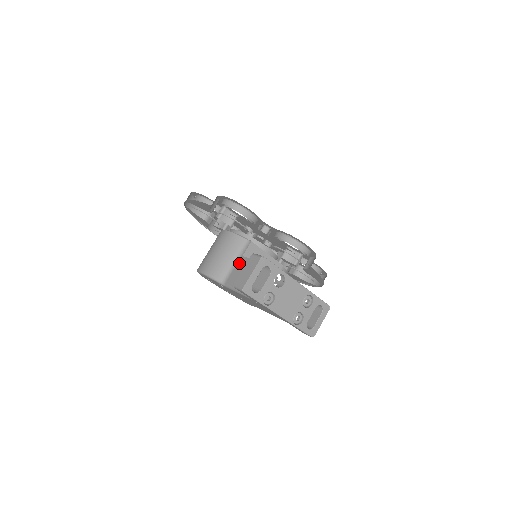
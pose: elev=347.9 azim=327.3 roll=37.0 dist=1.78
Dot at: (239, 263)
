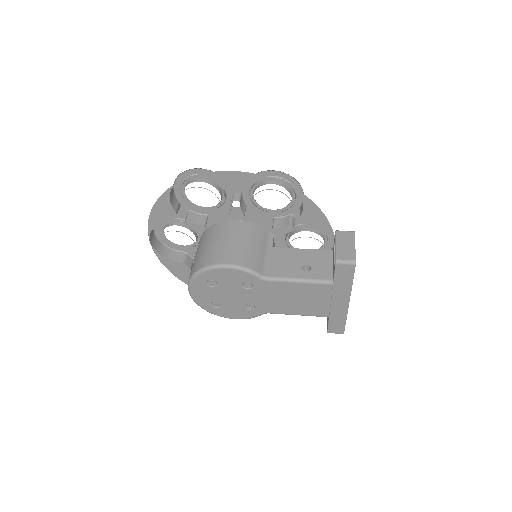
Dot at: (274, 254)
